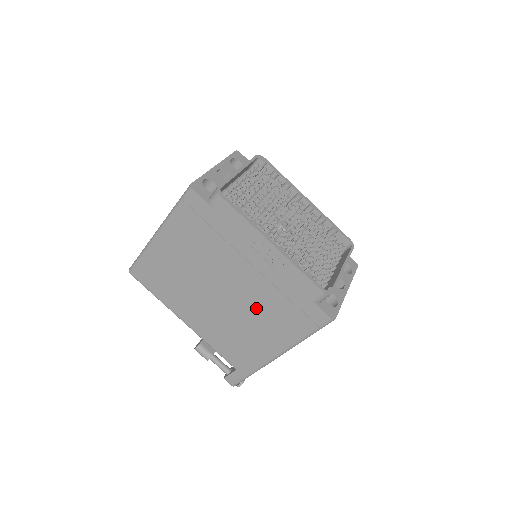
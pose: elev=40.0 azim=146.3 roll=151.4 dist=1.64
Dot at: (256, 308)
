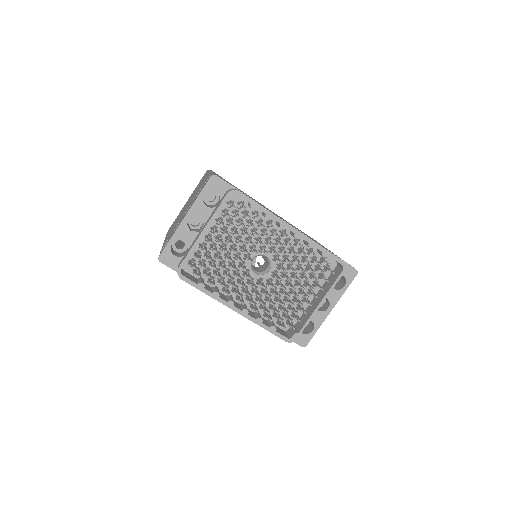
Dot at: occluded
